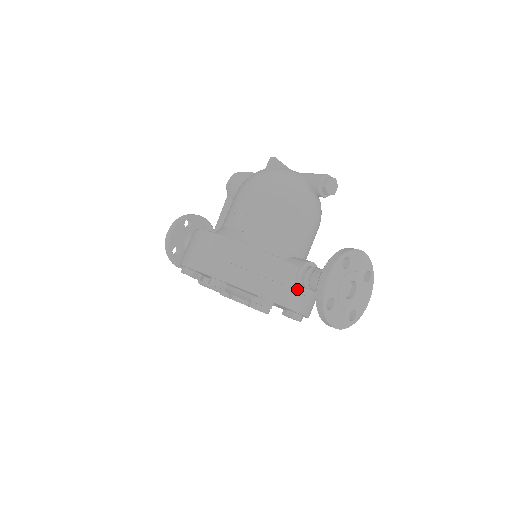
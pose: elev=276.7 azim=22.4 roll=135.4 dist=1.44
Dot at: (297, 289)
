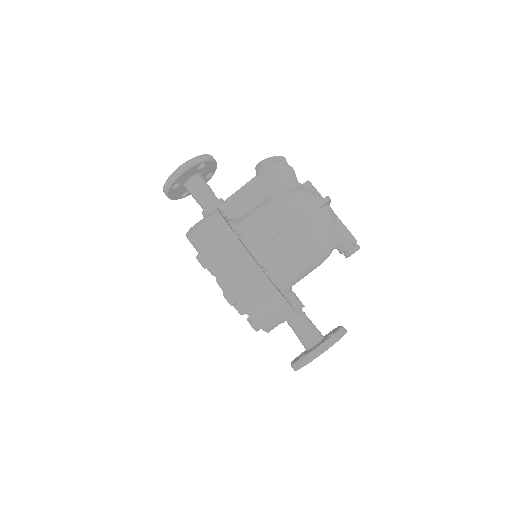
Dot at: (282, 322)
